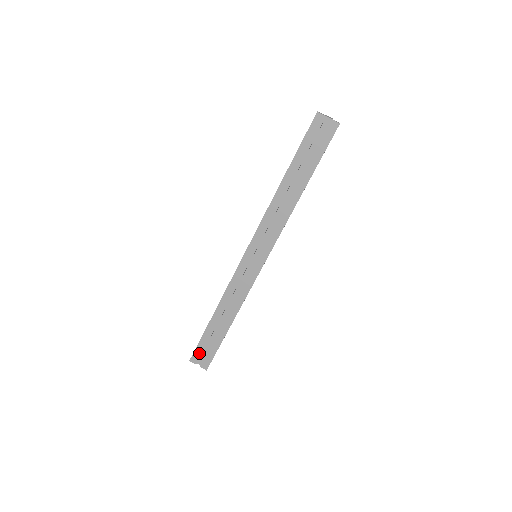
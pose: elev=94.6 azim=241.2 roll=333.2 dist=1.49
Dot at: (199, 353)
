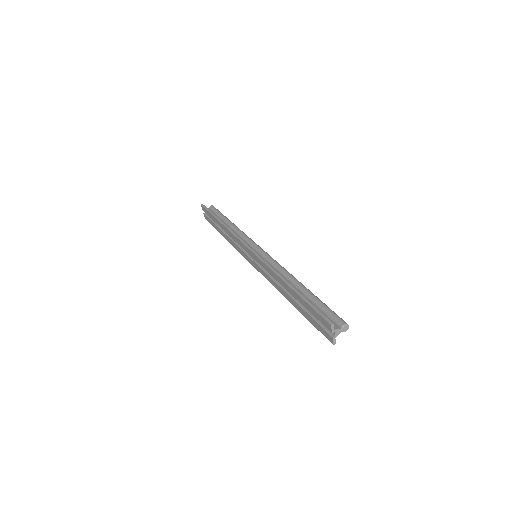
Dot at: (206, 212)
